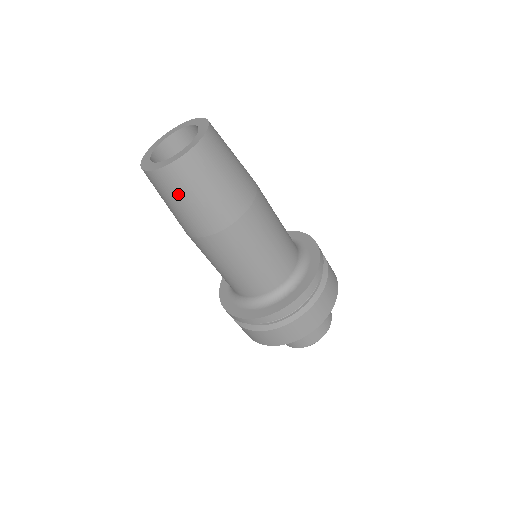
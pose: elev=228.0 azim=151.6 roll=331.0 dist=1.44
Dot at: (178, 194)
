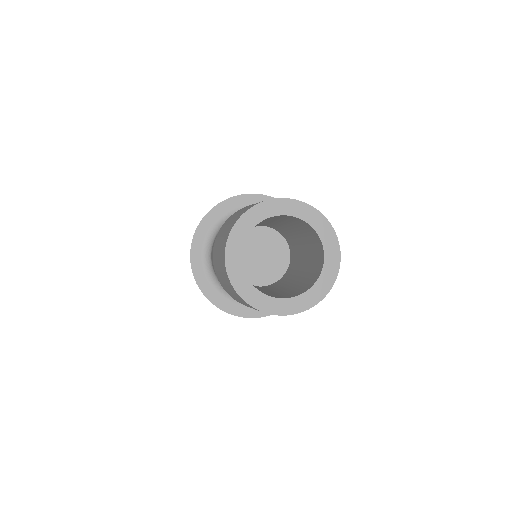
Dot at: occluded
